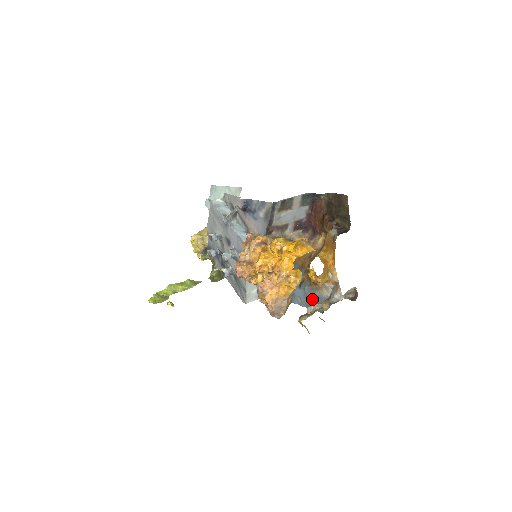
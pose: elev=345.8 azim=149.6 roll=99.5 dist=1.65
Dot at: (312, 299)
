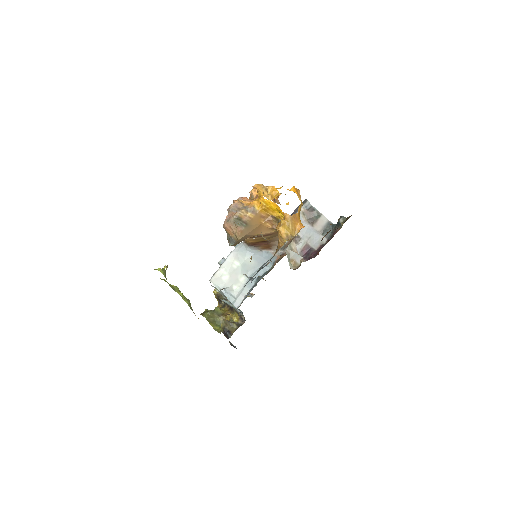
Dot at: (260, 268)
